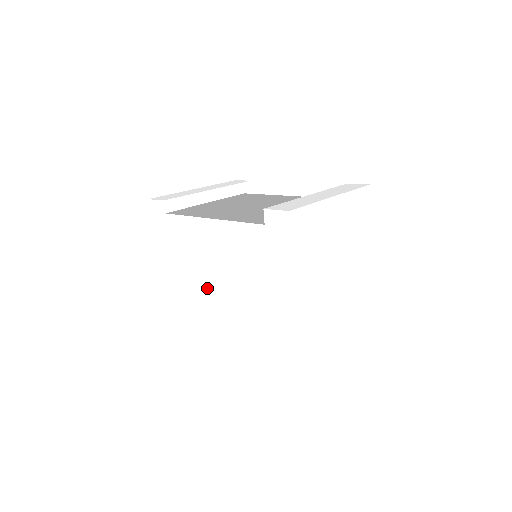
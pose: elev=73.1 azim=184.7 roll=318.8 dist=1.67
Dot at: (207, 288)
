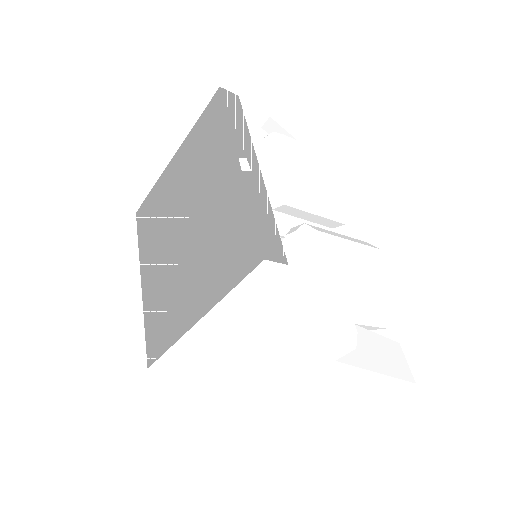
Dot at: occluded
